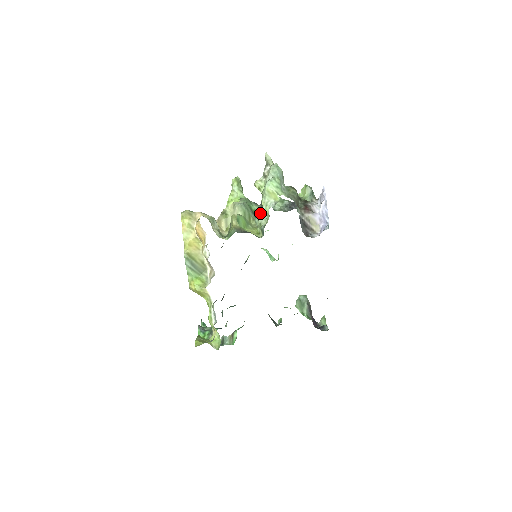
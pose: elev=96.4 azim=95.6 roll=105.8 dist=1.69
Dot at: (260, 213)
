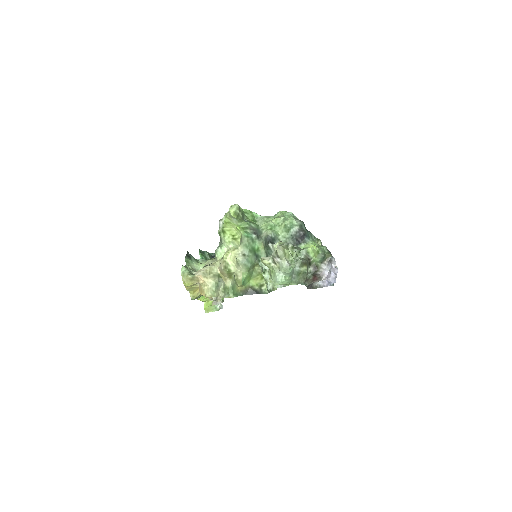
Dot at: (264, 255)
